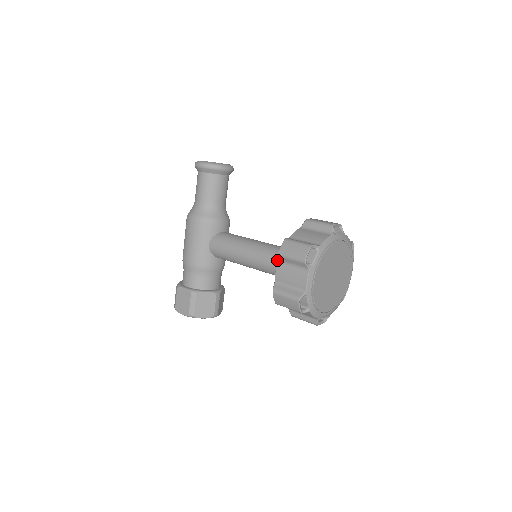
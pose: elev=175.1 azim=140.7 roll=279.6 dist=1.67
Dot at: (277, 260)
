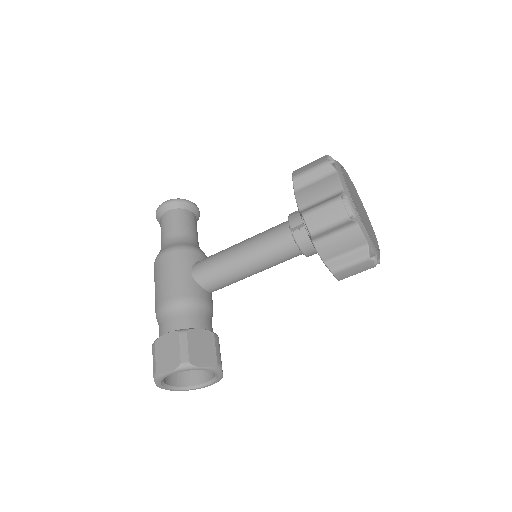
Dot at: (287, 224)
